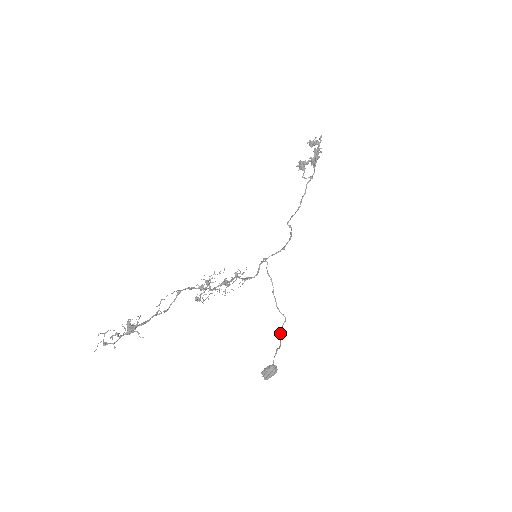
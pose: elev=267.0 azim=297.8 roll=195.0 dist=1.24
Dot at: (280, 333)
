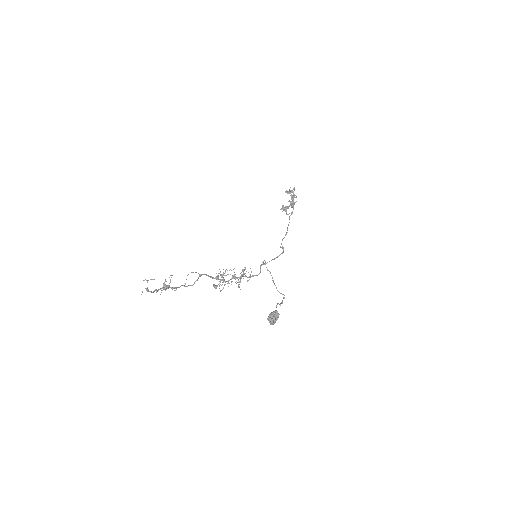
Dot at: occluded
